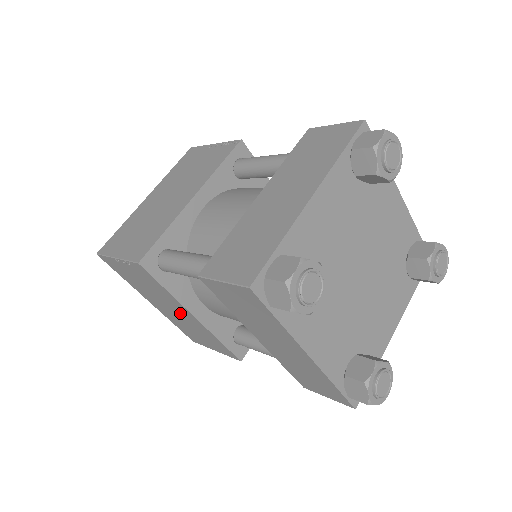
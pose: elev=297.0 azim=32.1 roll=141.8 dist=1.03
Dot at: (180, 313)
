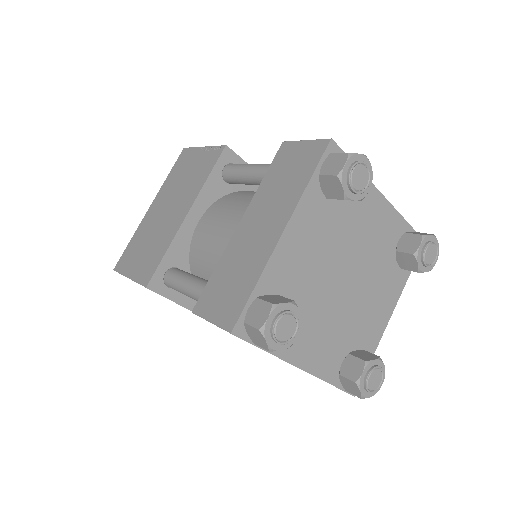
Dot at: occluded
